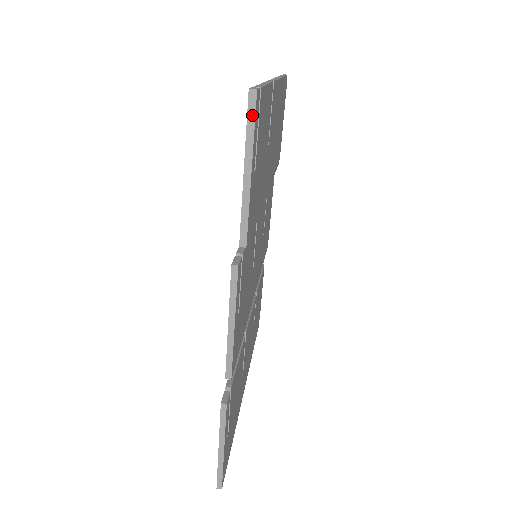
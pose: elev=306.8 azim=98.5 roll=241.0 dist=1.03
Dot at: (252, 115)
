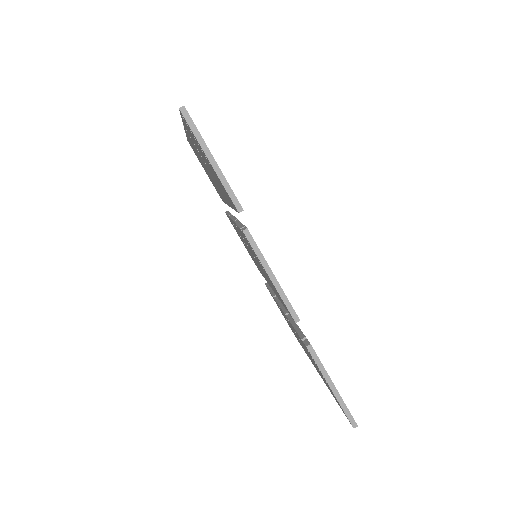
Dot at: (191, 122)
